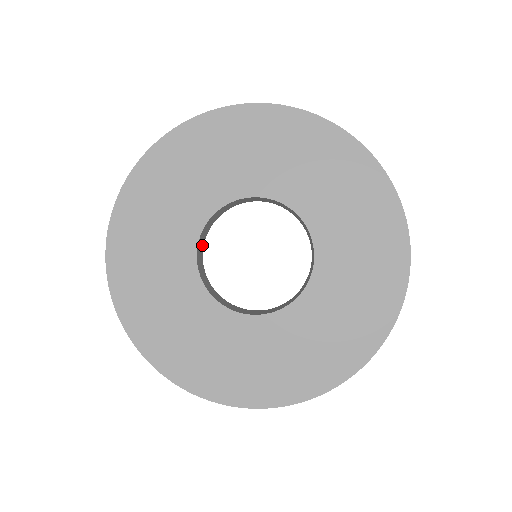
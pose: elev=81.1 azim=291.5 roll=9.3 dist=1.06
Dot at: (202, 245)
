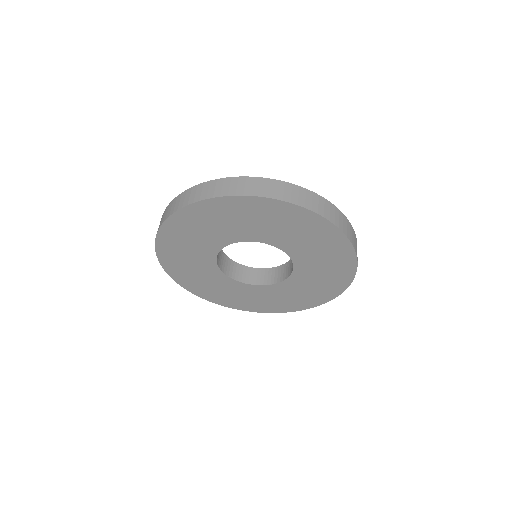
Dot at: occluded
